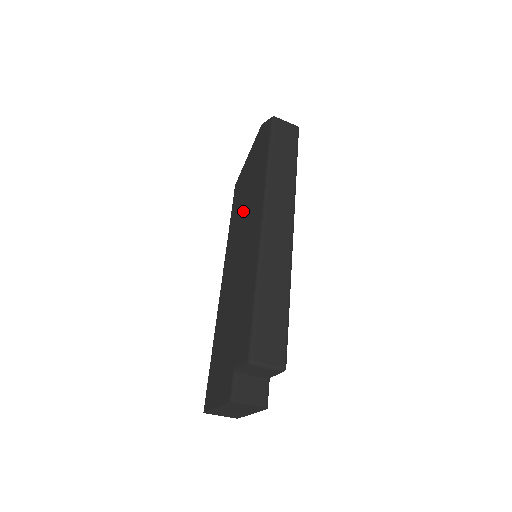
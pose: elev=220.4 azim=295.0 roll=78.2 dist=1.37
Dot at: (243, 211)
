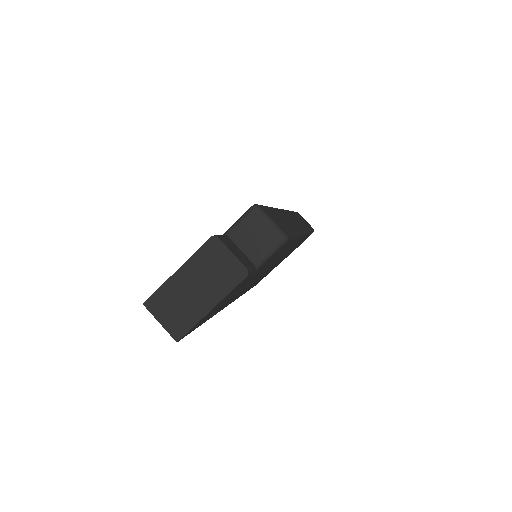
Dot at: occluded
